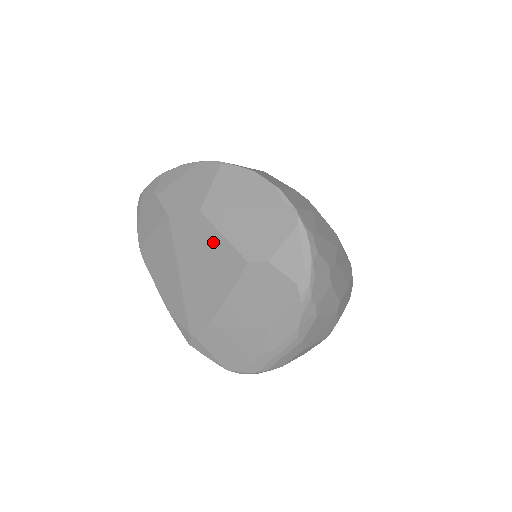
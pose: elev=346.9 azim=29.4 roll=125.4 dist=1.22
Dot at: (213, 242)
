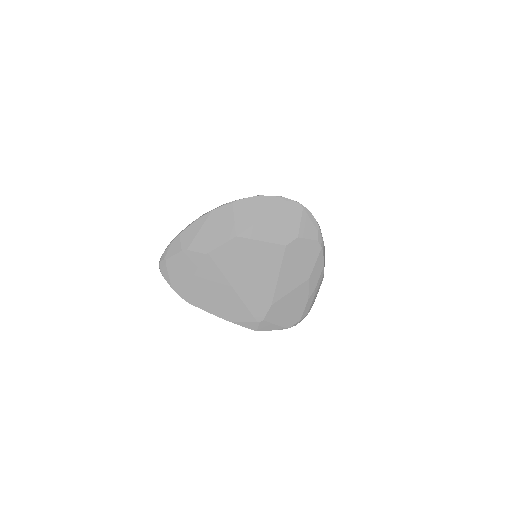
Dot at: (255, 249)
